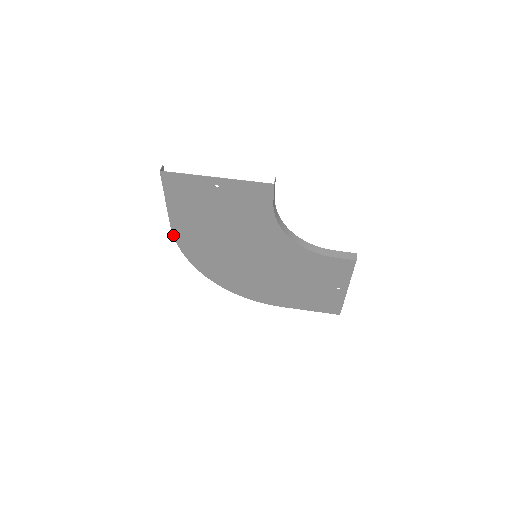
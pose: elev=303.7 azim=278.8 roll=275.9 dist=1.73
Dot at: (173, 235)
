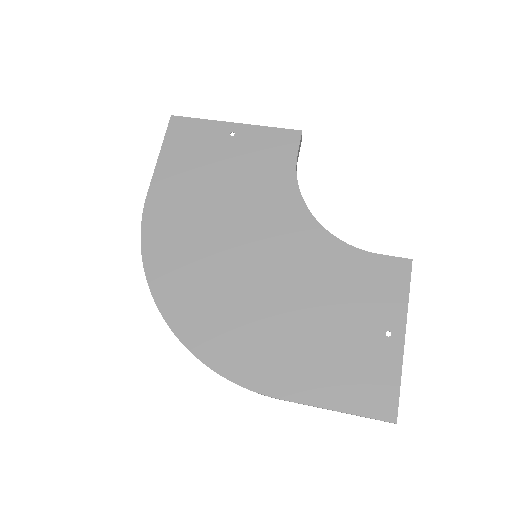
Dot at: (142, 214)
